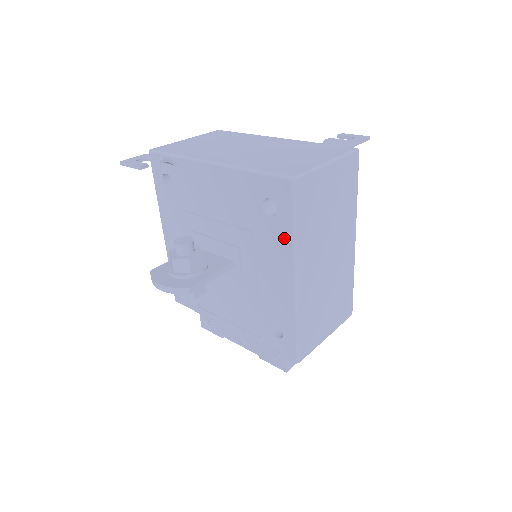
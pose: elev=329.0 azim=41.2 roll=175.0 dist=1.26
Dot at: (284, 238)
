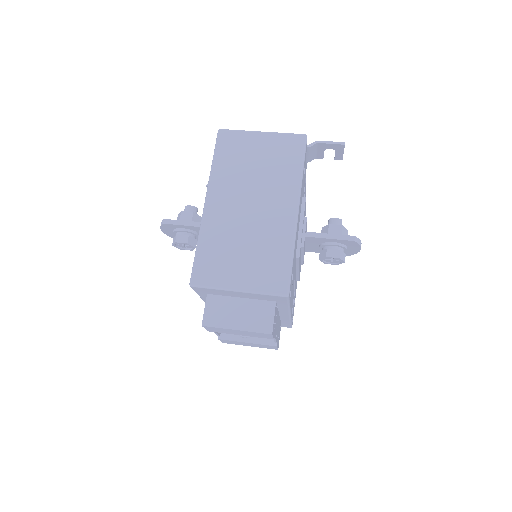
Dot at: occluded
